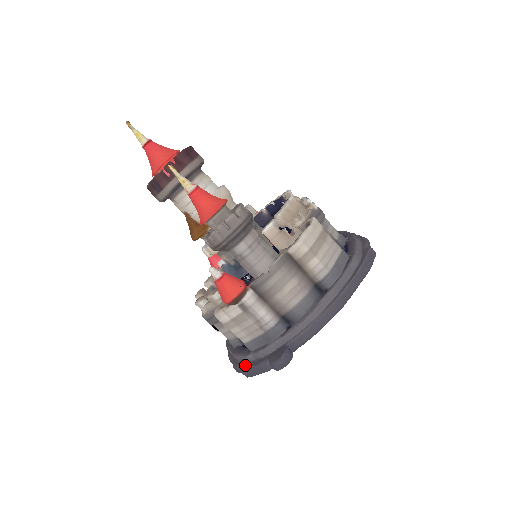
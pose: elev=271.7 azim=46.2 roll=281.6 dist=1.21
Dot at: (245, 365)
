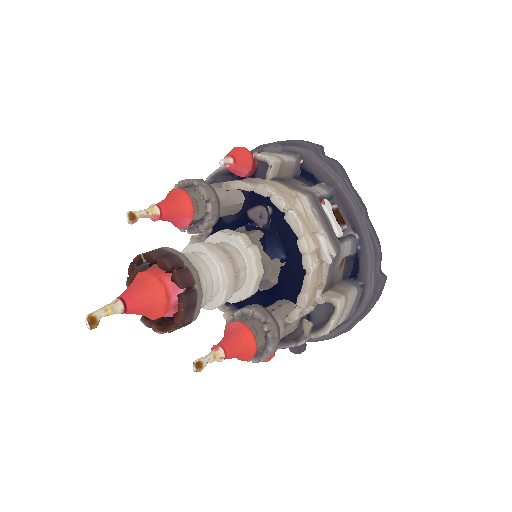
Dot at: occluded
